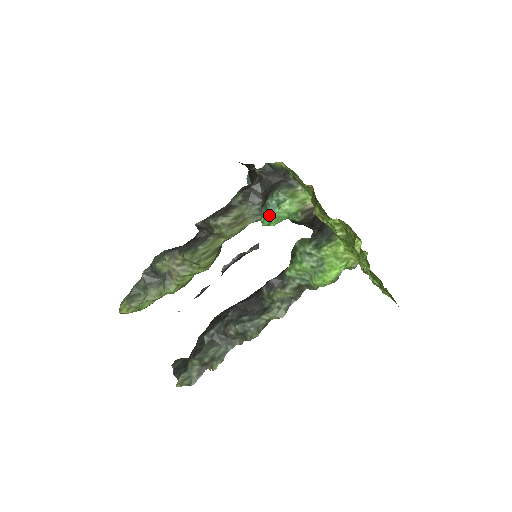
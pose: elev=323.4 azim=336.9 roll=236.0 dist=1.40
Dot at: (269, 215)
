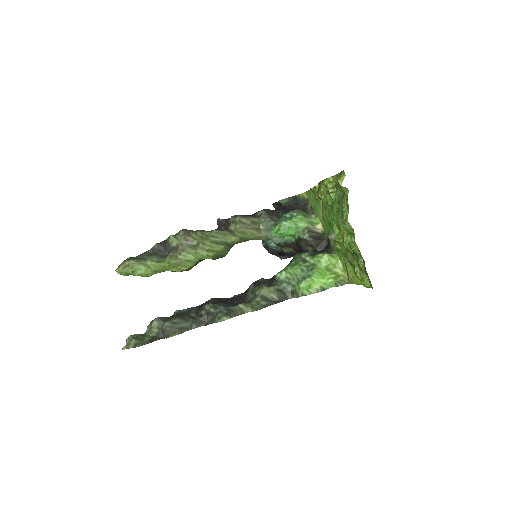
Dot at: (280, 223)
